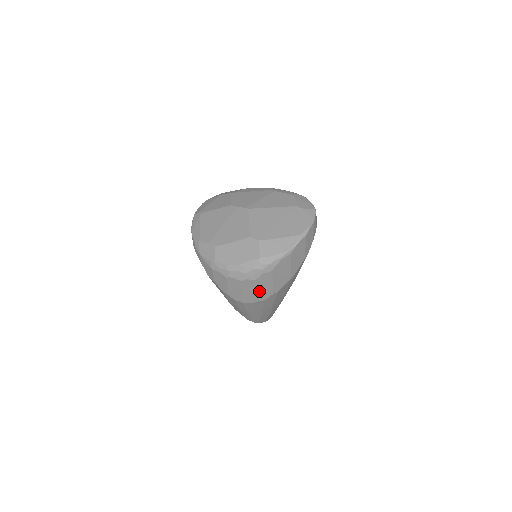
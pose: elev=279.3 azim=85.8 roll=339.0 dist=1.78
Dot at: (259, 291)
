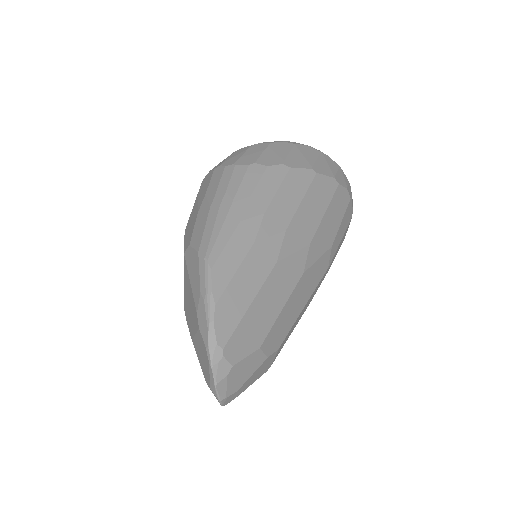
Dot at: (267, 154)
